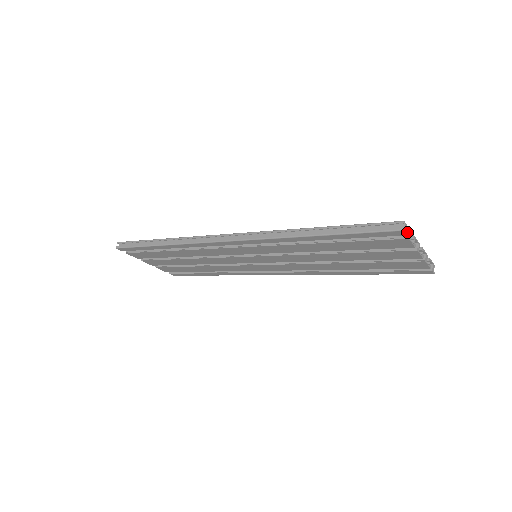
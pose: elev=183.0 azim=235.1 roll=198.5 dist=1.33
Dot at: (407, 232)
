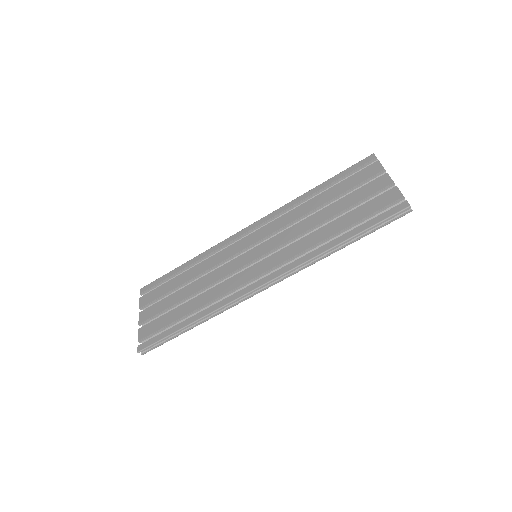
Dot at: occluded
